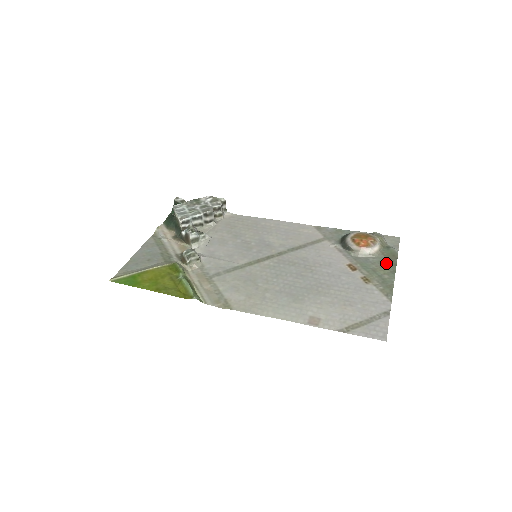
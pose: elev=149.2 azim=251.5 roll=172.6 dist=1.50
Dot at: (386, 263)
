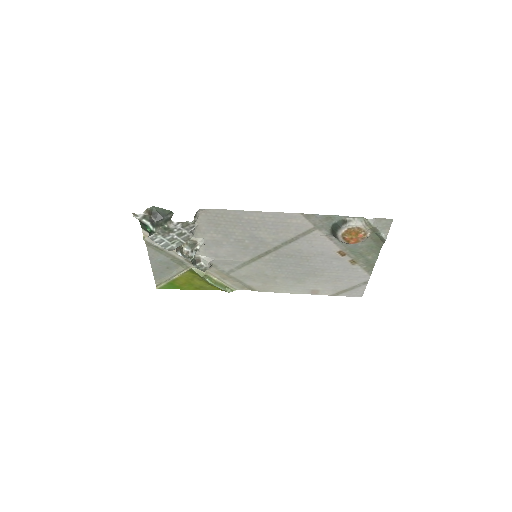
Dot at: (373, 247)
